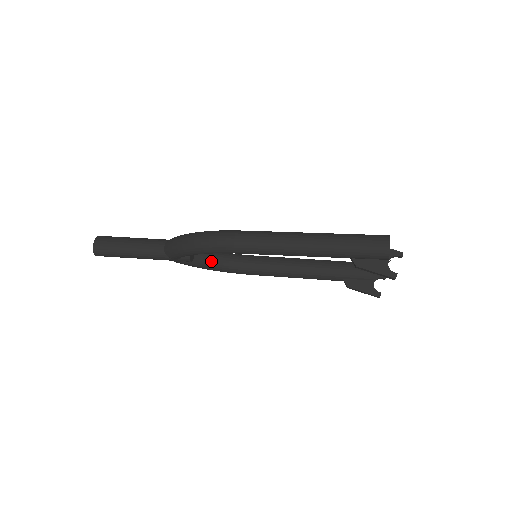
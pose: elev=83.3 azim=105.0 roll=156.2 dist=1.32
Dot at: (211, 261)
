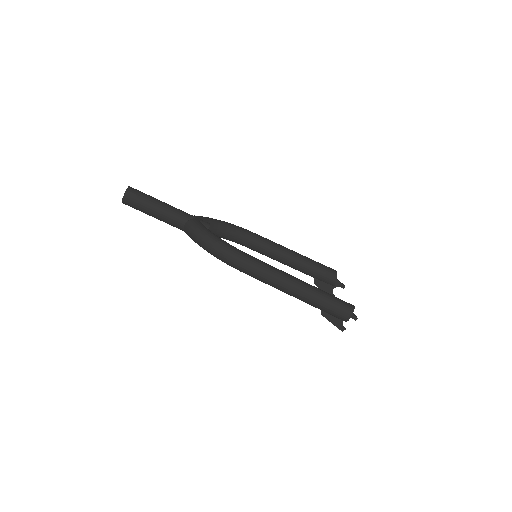
Dot at: (219, 234)
